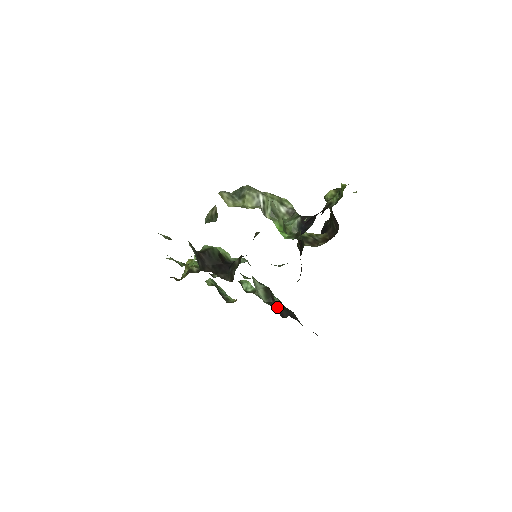
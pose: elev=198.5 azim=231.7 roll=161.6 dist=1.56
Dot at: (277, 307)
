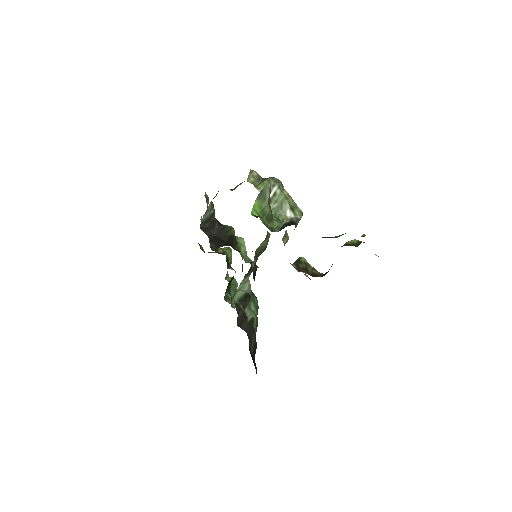
Dot at: (242, 315)
